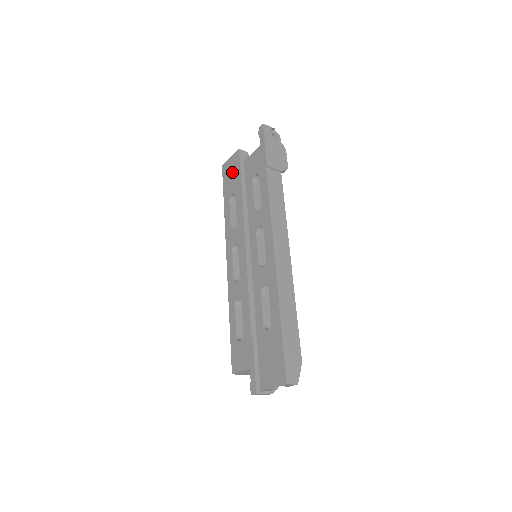
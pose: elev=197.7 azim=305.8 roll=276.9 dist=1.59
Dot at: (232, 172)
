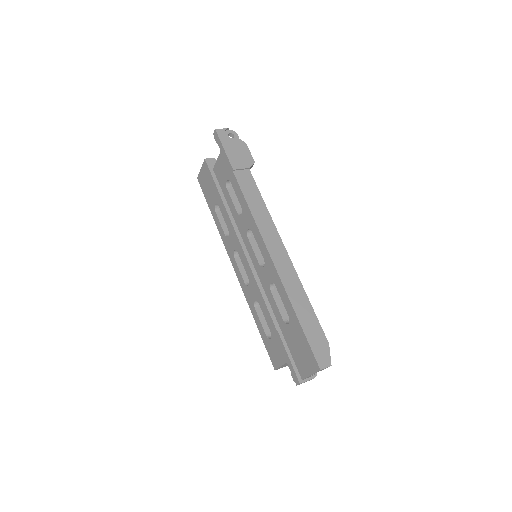
Dot at: (207, 183)
